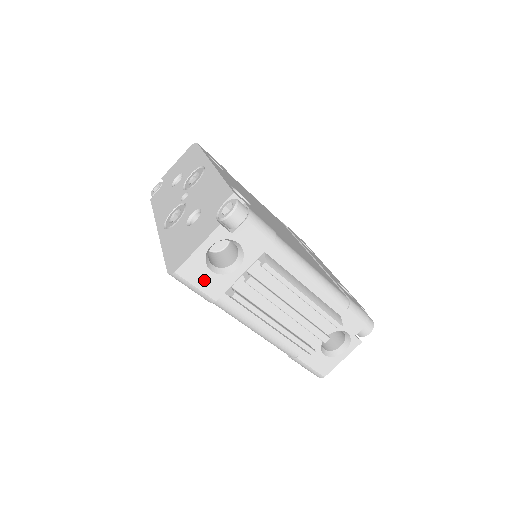
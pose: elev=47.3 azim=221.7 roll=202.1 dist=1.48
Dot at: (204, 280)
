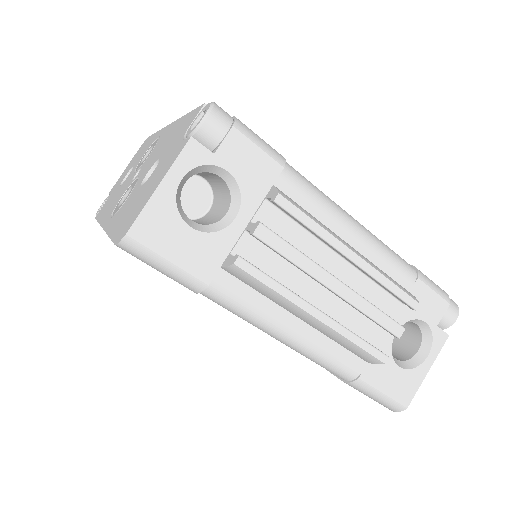
Dot at: (181, 246)
